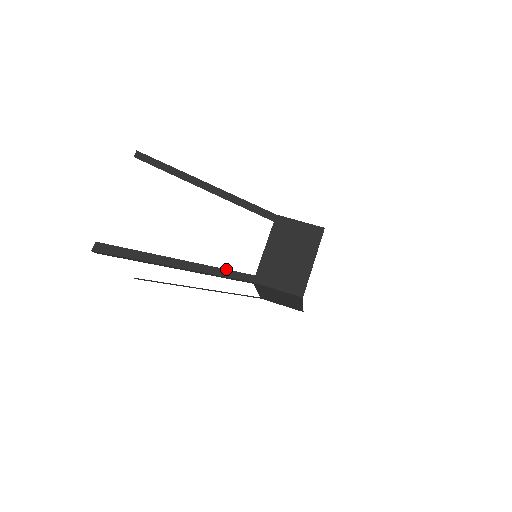
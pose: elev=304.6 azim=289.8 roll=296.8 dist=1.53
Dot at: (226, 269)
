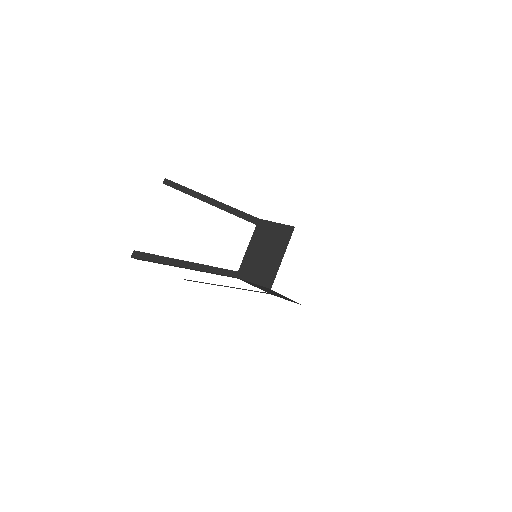
Dot at: (217, 267)
